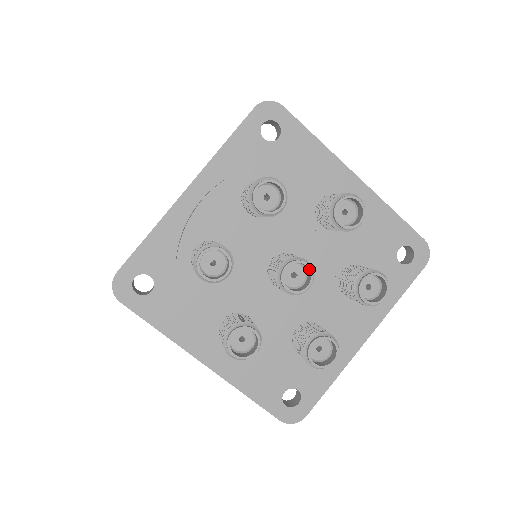
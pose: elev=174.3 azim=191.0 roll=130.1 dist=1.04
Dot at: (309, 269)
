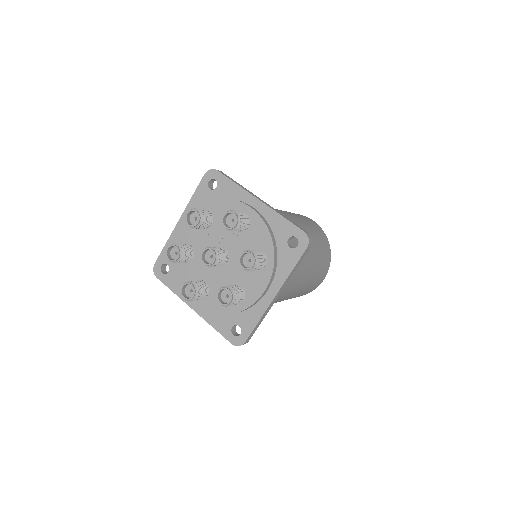
Dot at: (213, 252)
